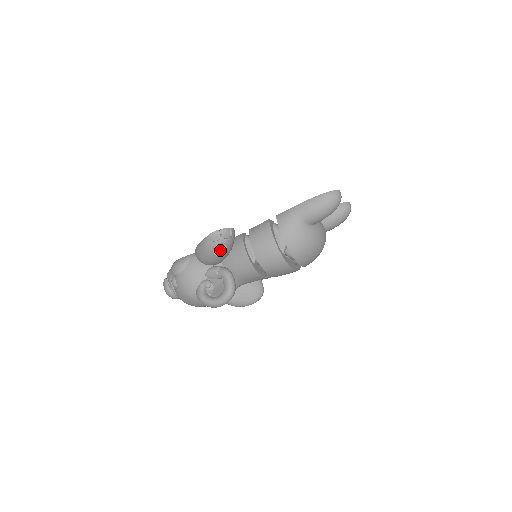
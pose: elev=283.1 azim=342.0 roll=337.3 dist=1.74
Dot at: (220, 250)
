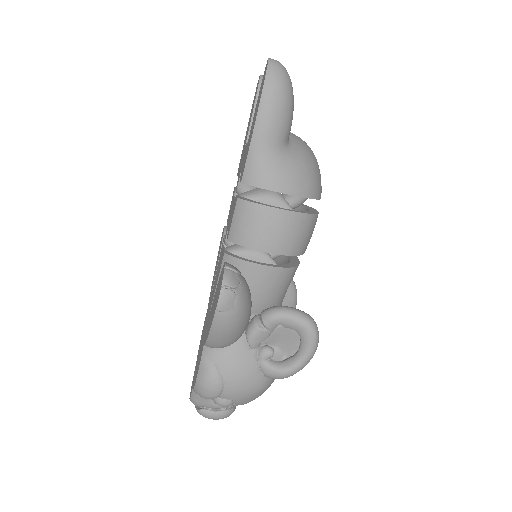
Dot at: (247, 305)
